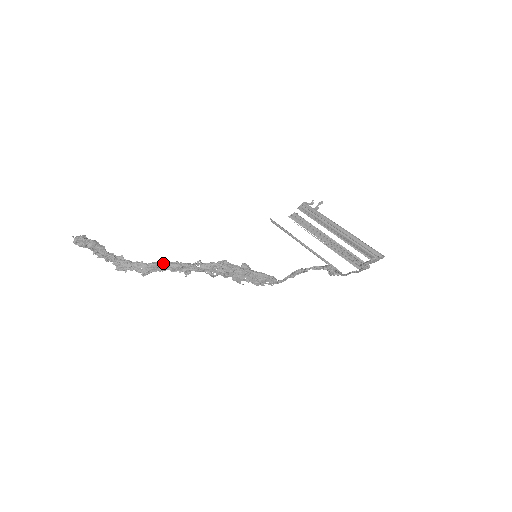
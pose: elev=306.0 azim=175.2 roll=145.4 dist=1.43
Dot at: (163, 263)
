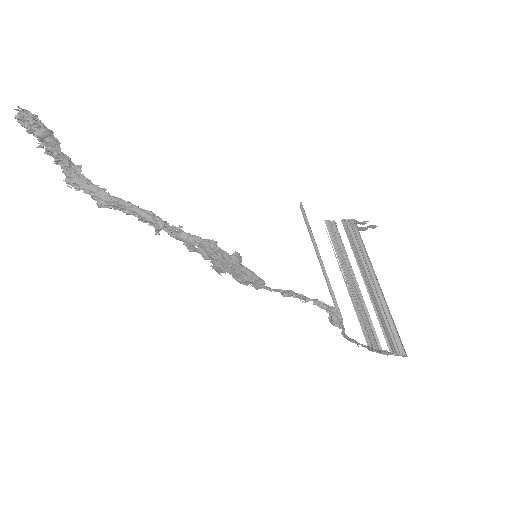
Dot at: (132, 205)
